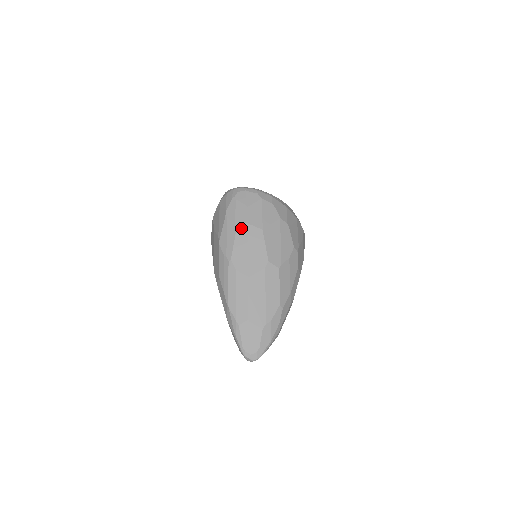
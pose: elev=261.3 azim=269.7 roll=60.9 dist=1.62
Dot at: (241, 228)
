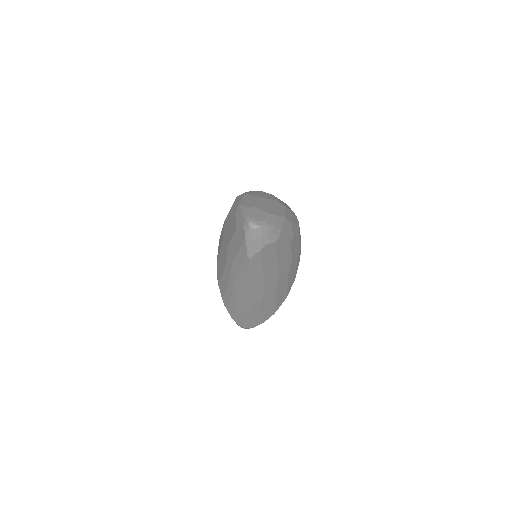
Dot at: (257, 191)
